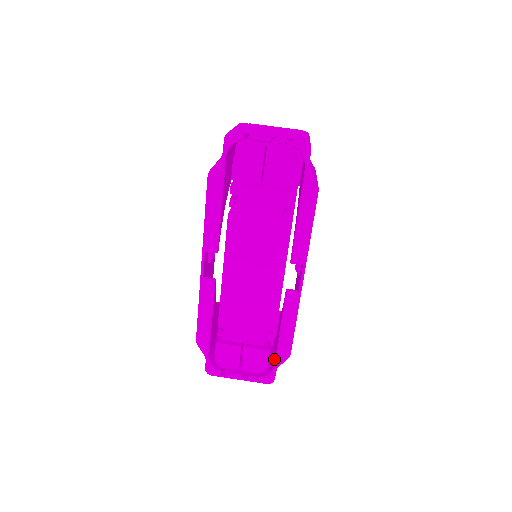
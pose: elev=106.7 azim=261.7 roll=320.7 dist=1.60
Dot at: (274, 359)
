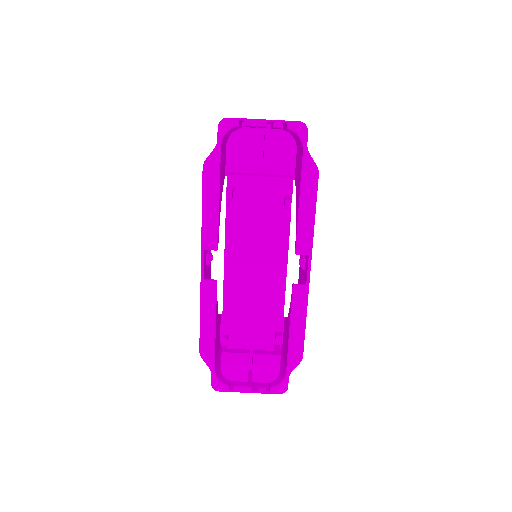
Dot at: (285, 366)
